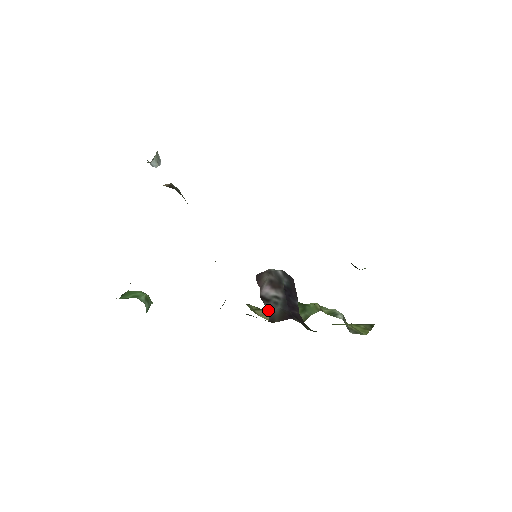
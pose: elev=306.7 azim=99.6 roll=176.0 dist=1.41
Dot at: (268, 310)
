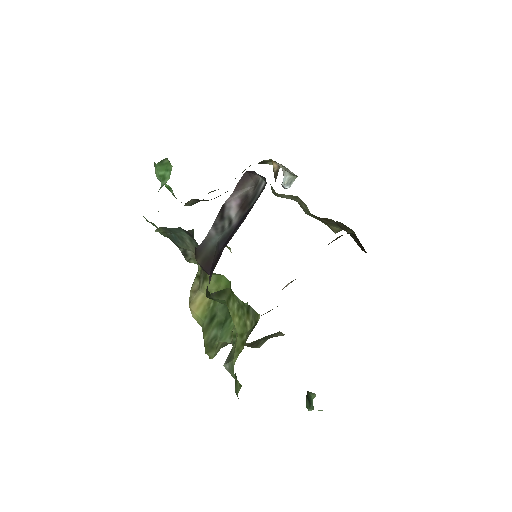
Dot at: (210, 231)
